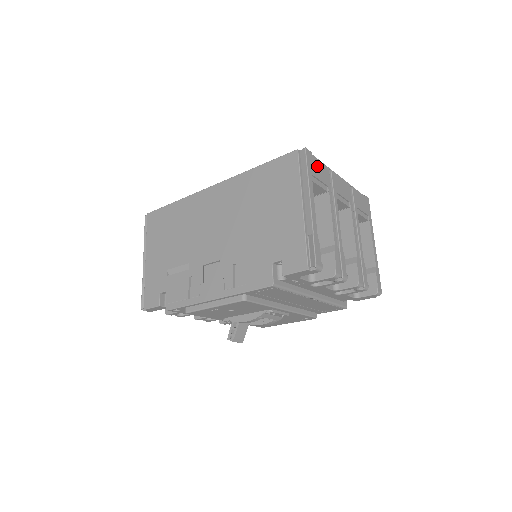
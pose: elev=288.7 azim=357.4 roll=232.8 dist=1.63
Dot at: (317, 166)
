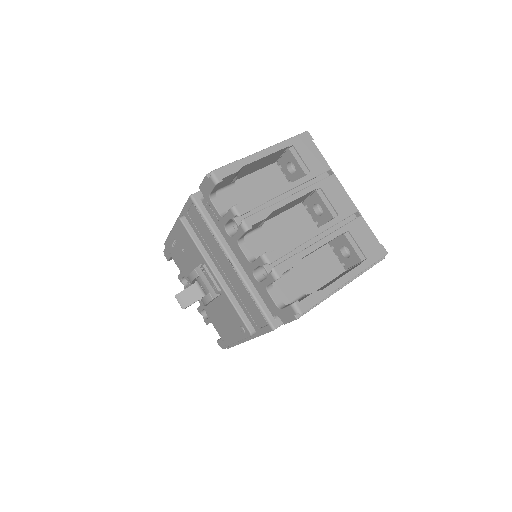
Dot at: (311, 151)
